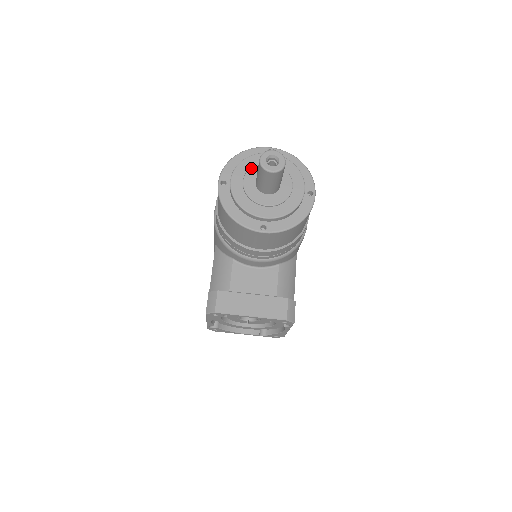
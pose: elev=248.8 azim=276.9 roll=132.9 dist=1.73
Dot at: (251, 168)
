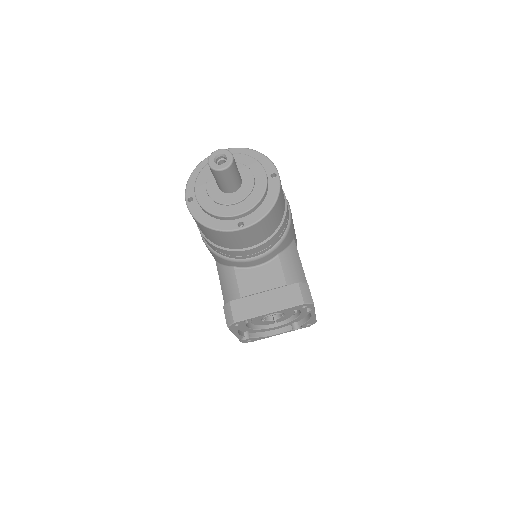
Dot at: (210, 176)
